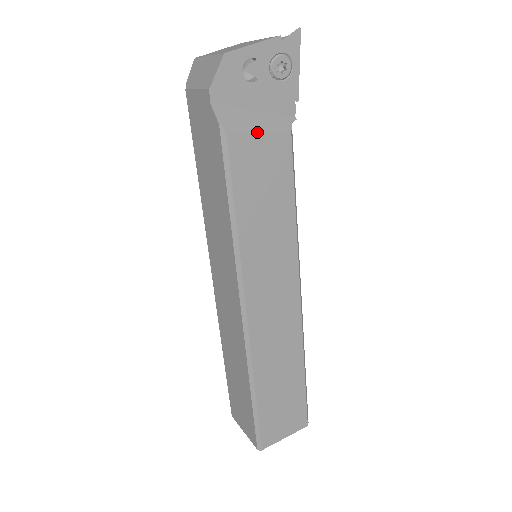
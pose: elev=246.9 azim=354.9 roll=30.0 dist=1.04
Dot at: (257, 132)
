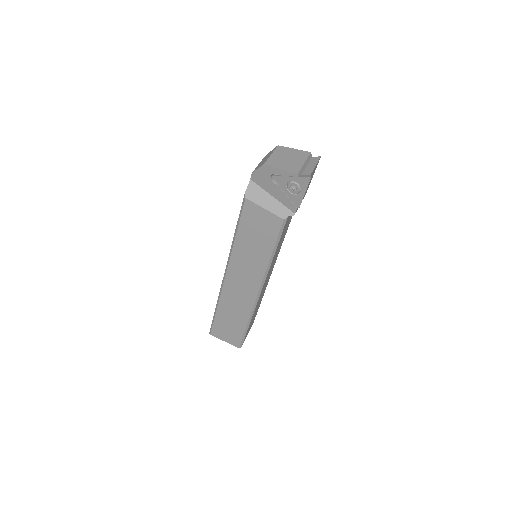
Dot at: (263, 208)
